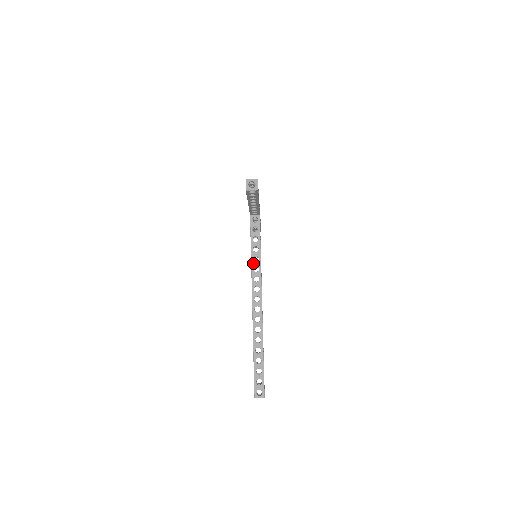
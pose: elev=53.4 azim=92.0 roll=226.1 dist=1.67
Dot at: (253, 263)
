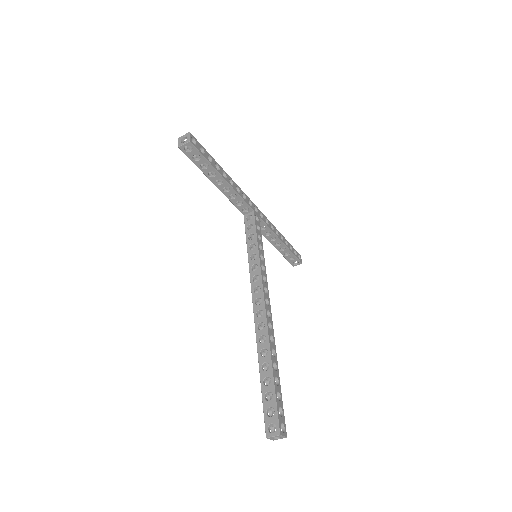
Dot at: (250, 262)
